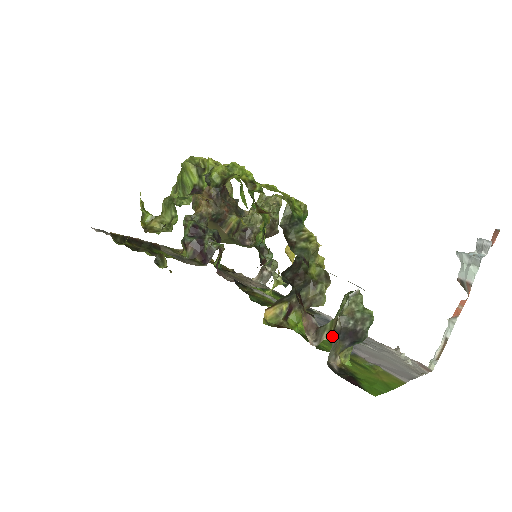
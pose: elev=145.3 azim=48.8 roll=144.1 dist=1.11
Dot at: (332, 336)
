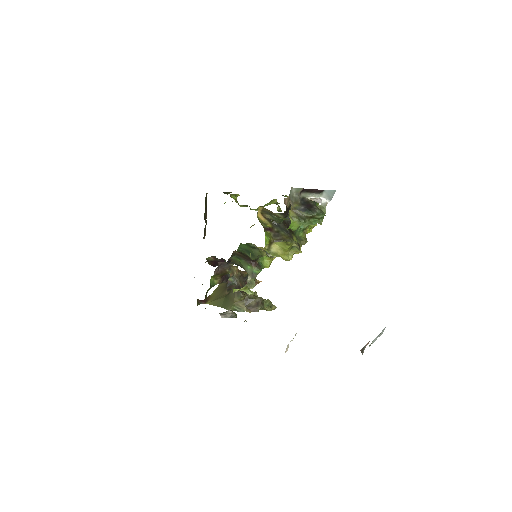
Dot at: (301, 194)
